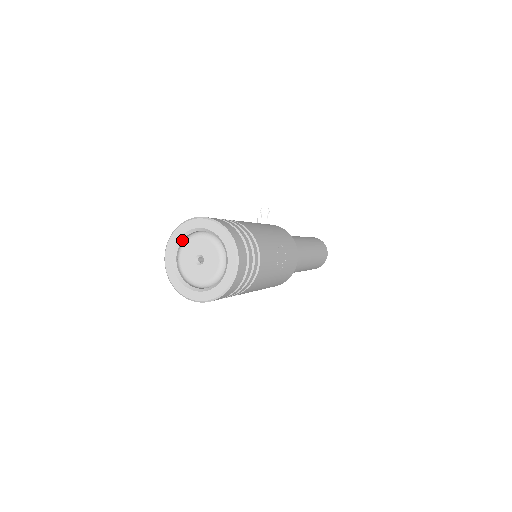
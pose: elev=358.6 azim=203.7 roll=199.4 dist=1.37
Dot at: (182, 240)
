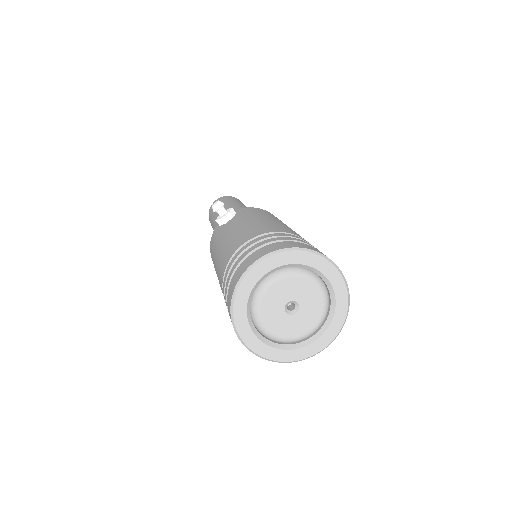
Dot at: (249, 307)
